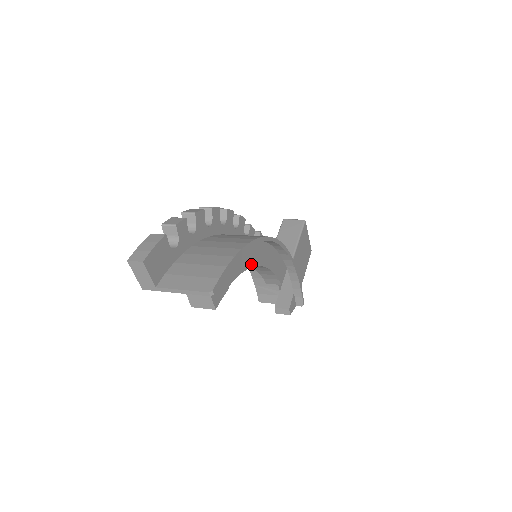
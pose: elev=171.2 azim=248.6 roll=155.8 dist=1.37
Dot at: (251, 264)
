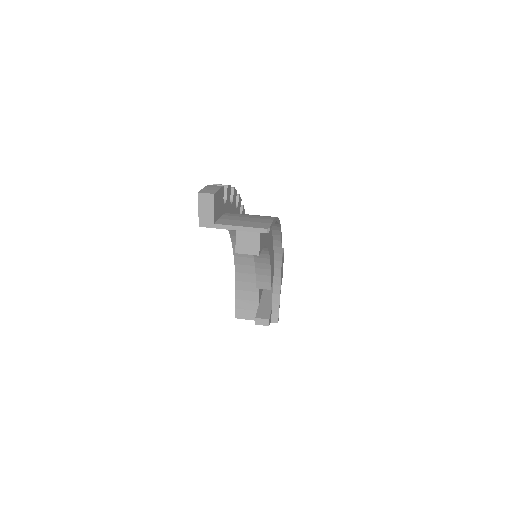
Dot at: (268, 246)
